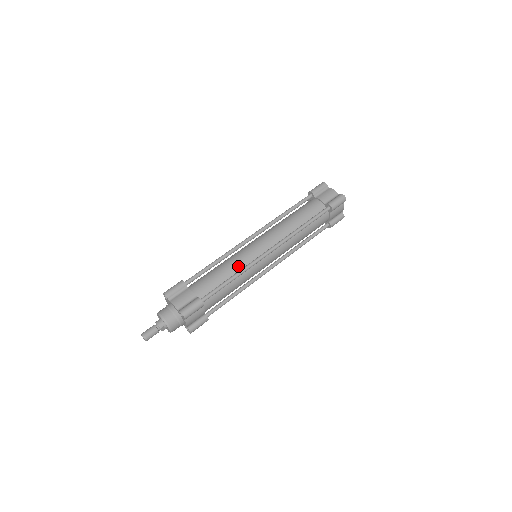
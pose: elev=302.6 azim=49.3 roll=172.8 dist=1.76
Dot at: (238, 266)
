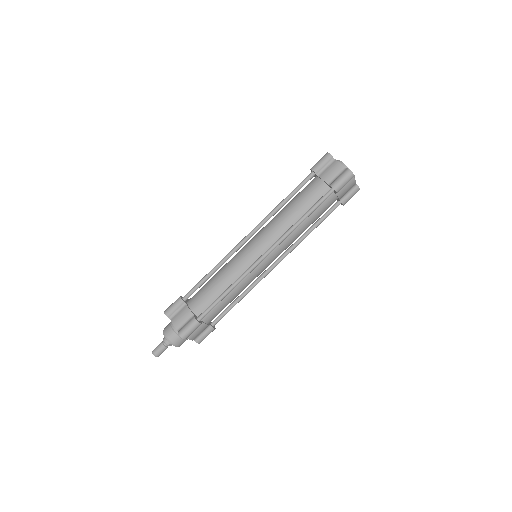
Dot at: (233, 276)
